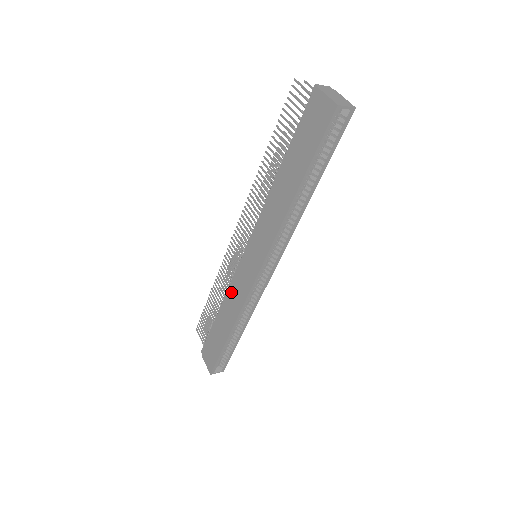
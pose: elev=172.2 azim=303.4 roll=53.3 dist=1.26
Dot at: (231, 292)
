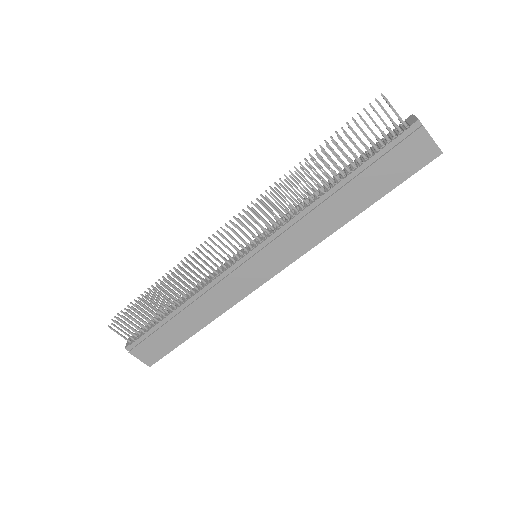
Dot at: (212, 293)
